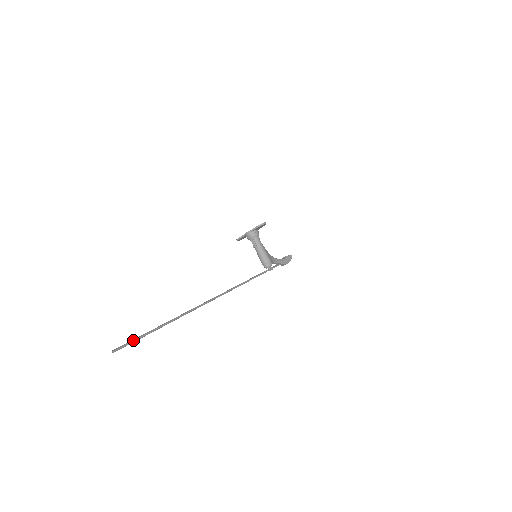
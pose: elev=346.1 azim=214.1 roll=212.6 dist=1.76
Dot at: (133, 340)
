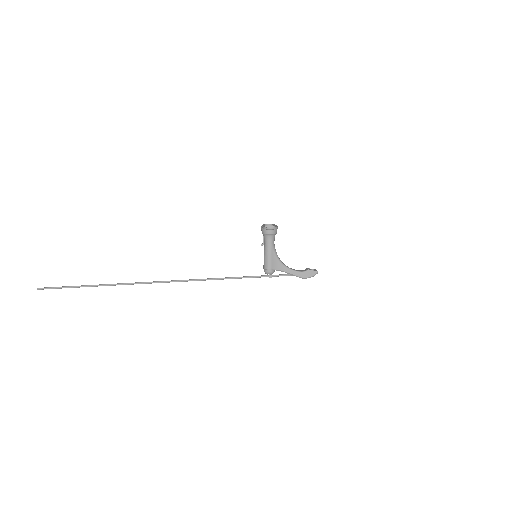
Dot at: (58, 287)
